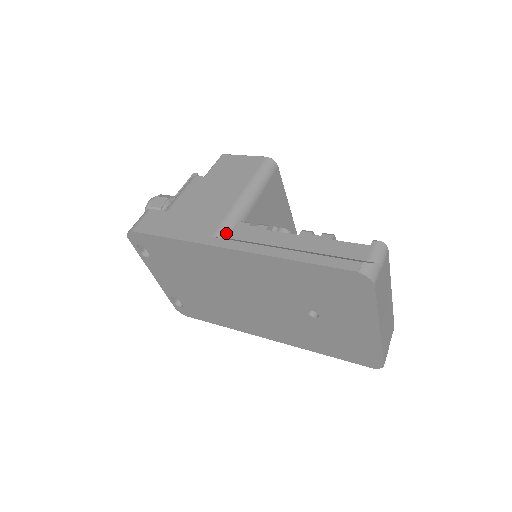
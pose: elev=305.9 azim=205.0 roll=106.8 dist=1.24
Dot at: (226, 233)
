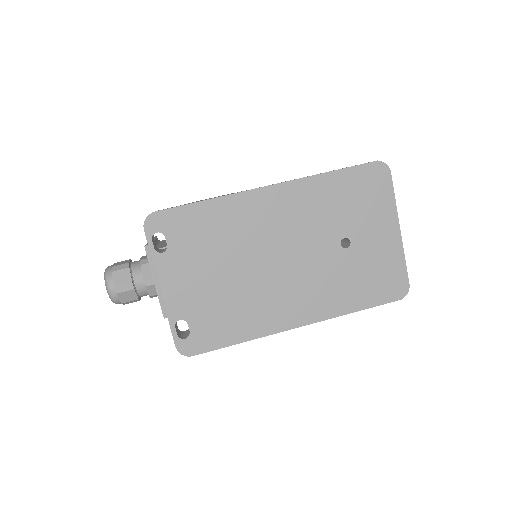
Dot at: occluded
